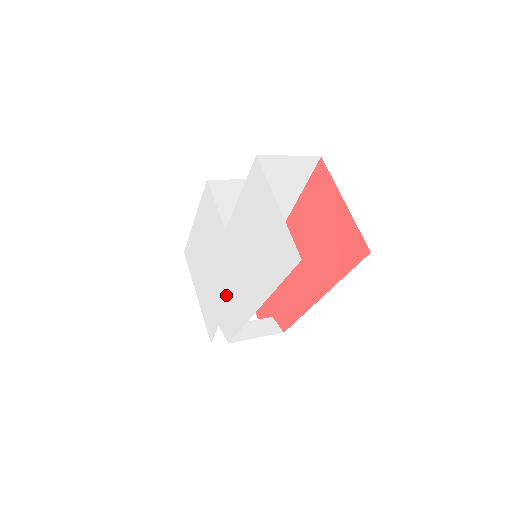
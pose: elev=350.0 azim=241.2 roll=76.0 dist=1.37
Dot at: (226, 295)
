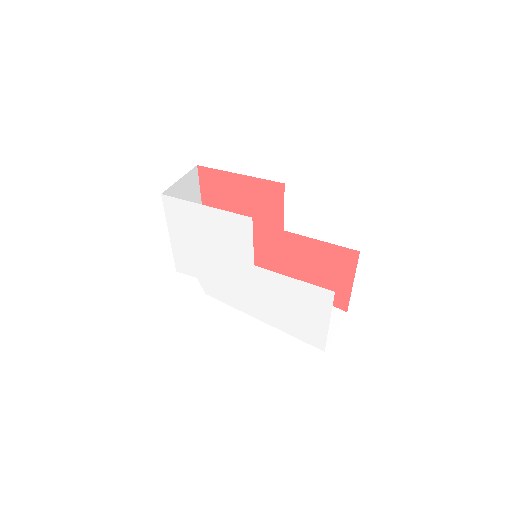
Dot at: (223, 282)
